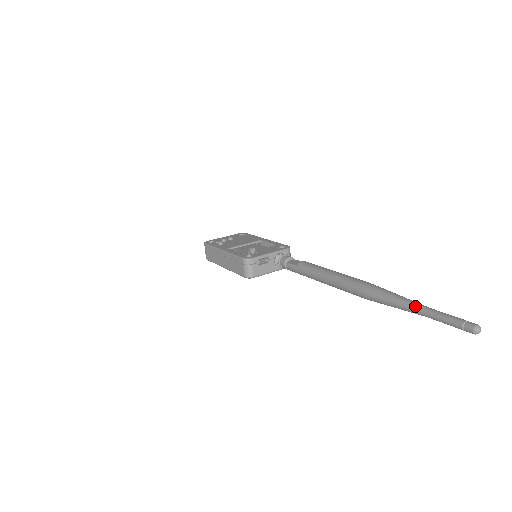
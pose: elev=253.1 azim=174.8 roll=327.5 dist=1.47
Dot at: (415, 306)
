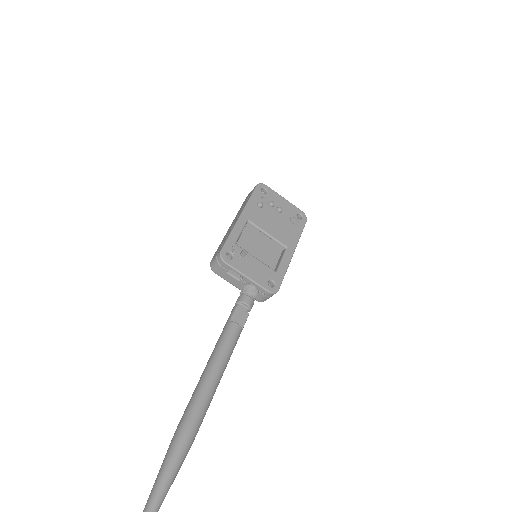
Dot at: out of frame
